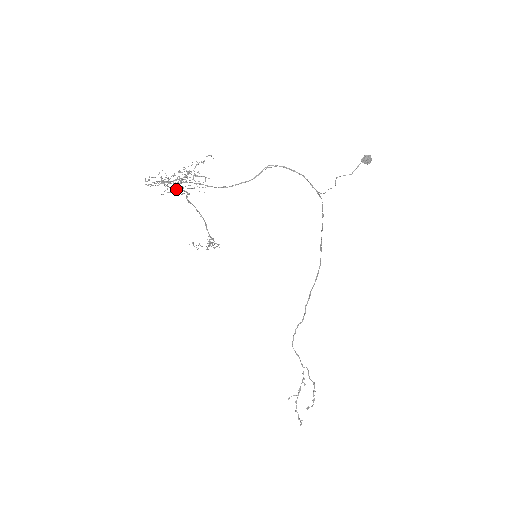
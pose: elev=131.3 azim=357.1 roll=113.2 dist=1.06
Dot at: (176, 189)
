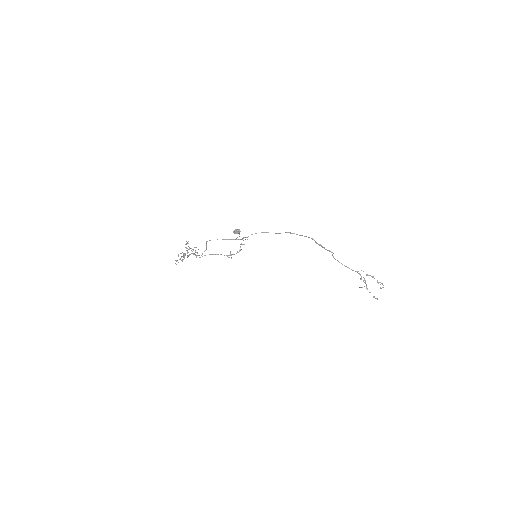
Dot at: occluded
